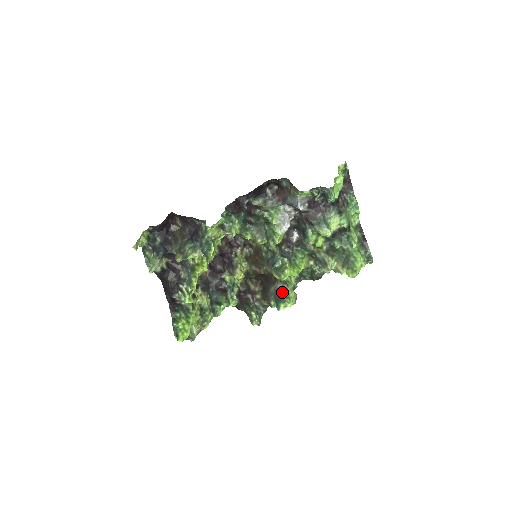
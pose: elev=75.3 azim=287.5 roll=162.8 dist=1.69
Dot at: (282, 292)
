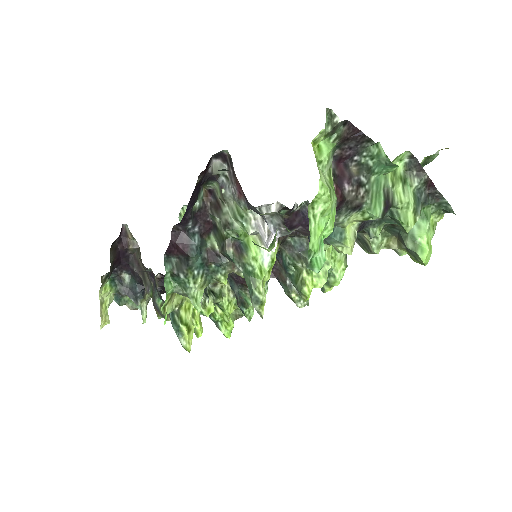
Dot at: occluded
